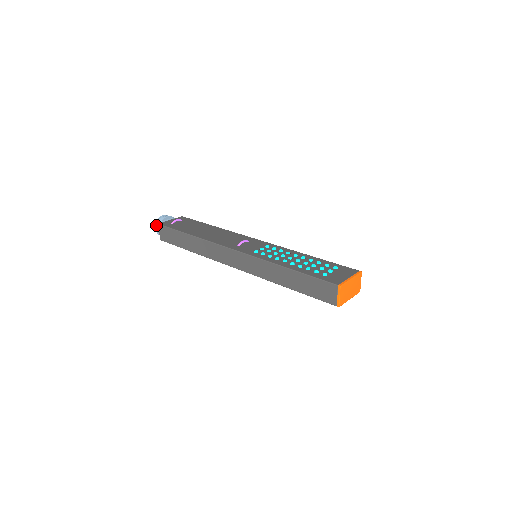
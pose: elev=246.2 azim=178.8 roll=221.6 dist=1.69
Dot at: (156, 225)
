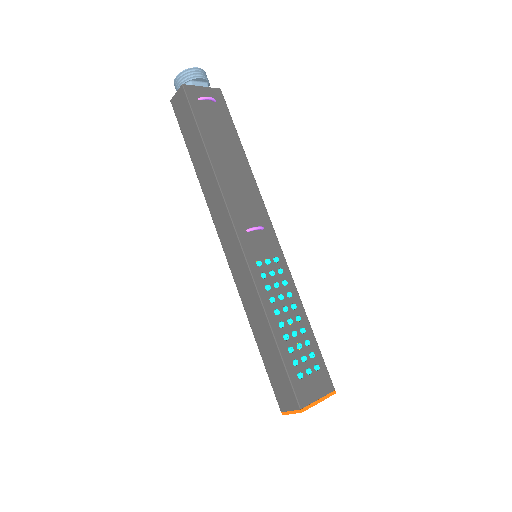
Dot at: (180, 76)
